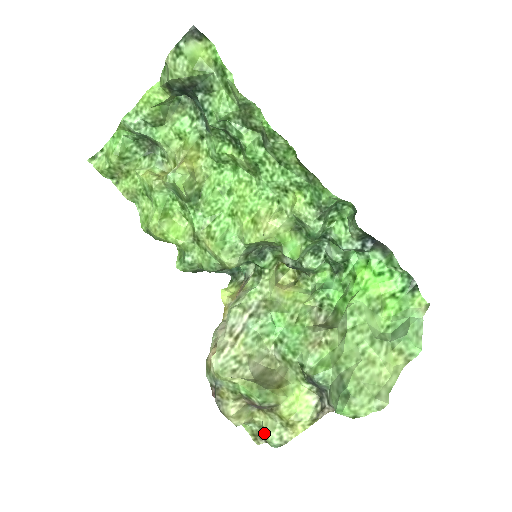
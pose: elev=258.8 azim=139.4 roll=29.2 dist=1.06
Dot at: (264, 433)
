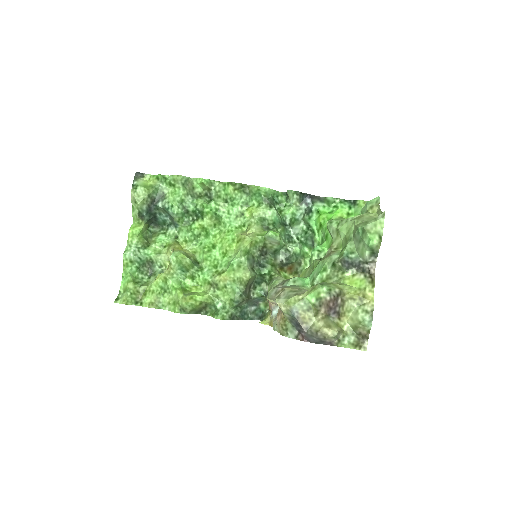
Dot at: (356, 325)
